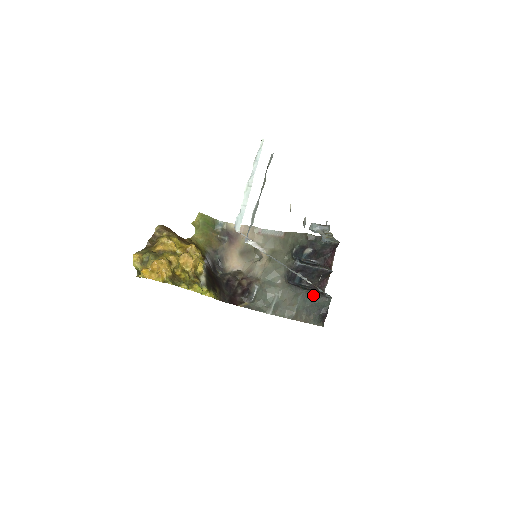
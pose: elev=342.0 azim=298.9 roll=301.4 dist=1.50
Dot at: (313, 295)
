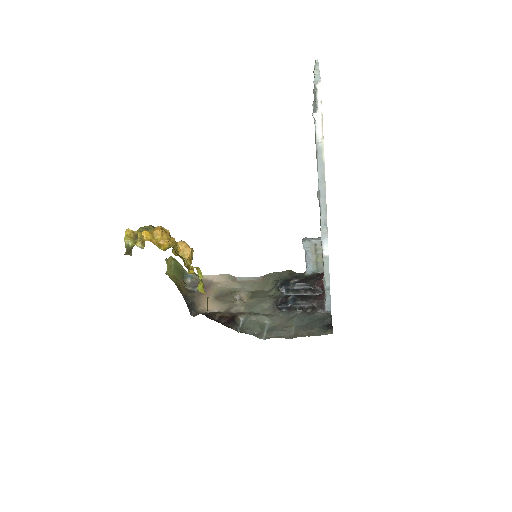
Dot at: (310, 314)
